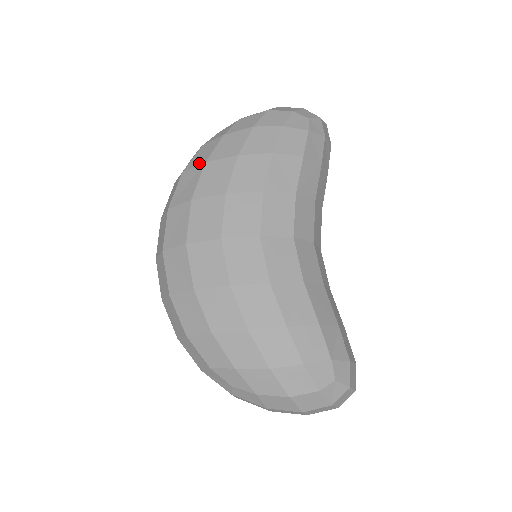
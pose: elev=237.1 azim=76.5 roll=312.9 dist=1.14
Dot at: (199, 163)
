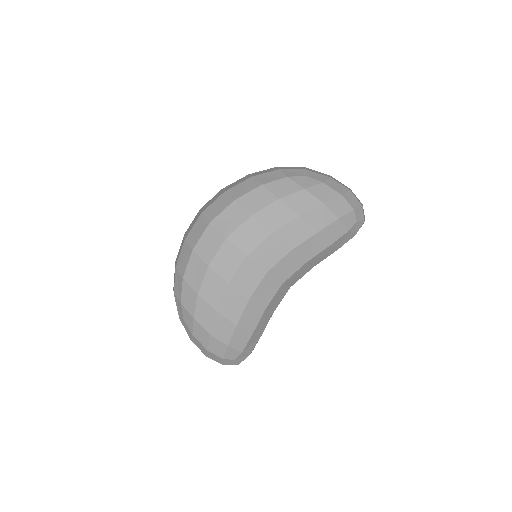
Dot at: (276, 193)
